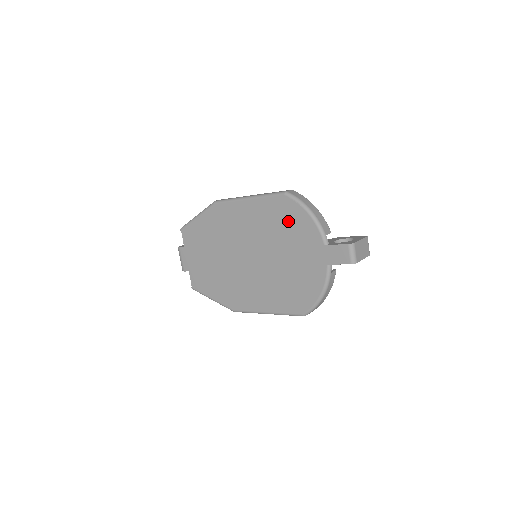
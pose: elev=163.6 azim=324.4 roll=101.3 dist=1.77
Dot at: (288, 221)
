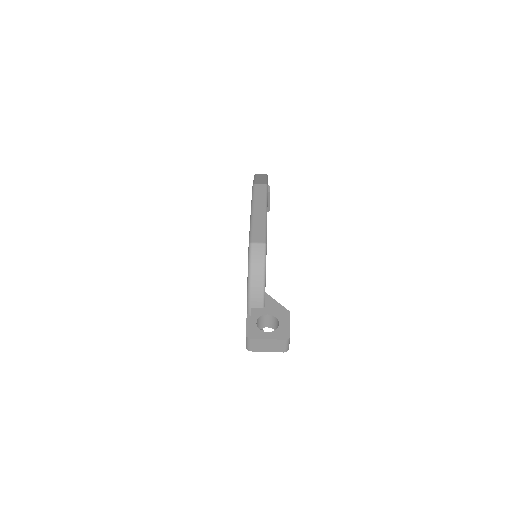
Dot at: occluded
